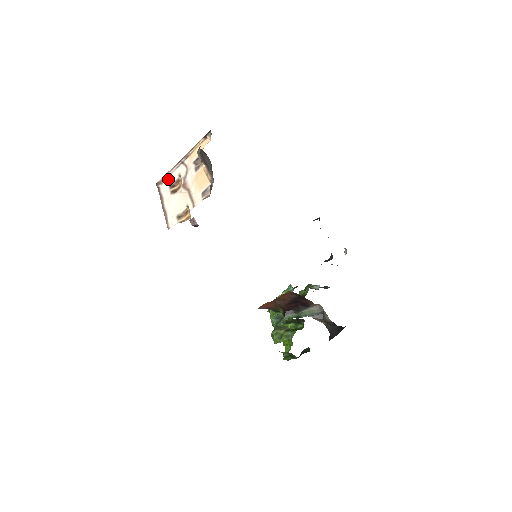
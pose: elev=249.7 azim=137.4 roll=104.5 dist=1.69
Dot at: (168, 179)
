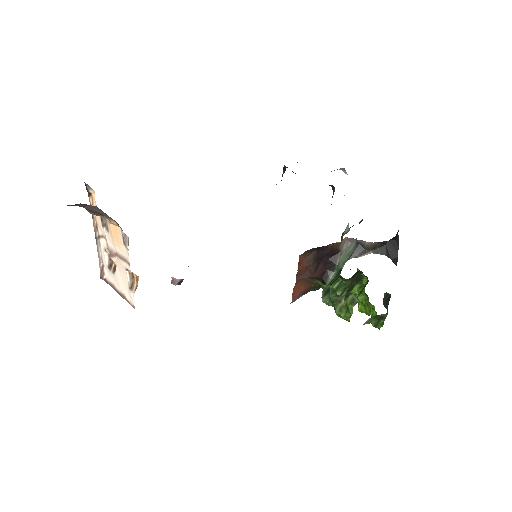
Dot at: (104, 264)
